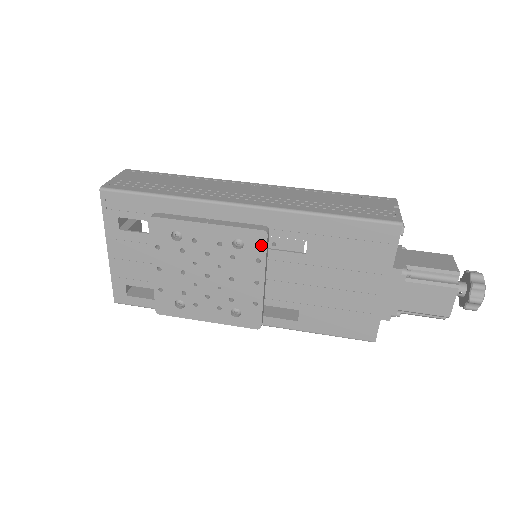
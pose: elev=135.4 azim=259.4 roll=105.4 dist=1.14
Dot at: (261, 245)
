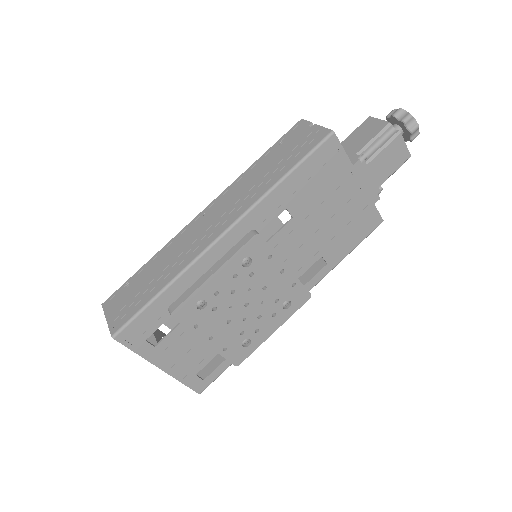
Dot at: (262, 246)
